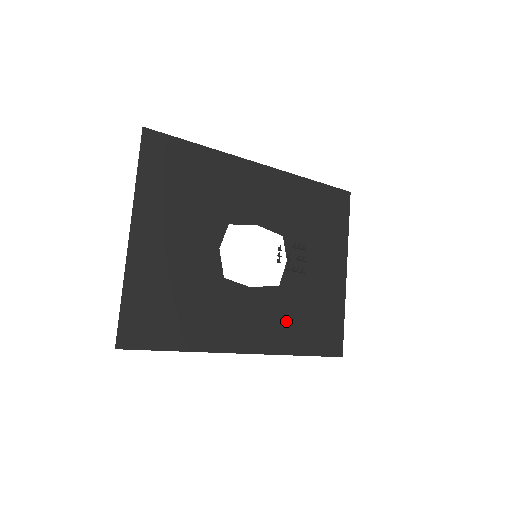
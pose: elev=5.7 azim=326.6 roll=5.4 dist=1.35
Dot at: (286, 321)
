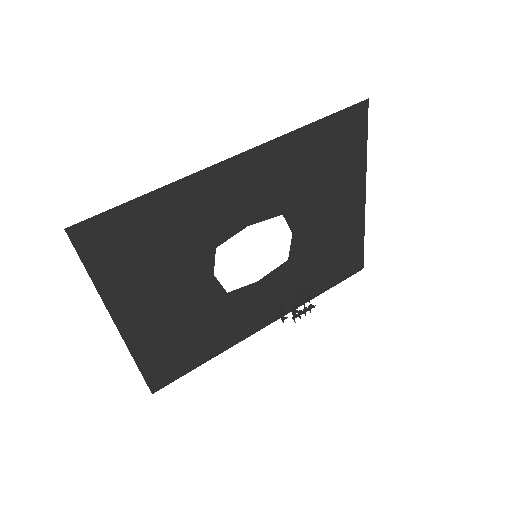
Dot at: (301, 281)
